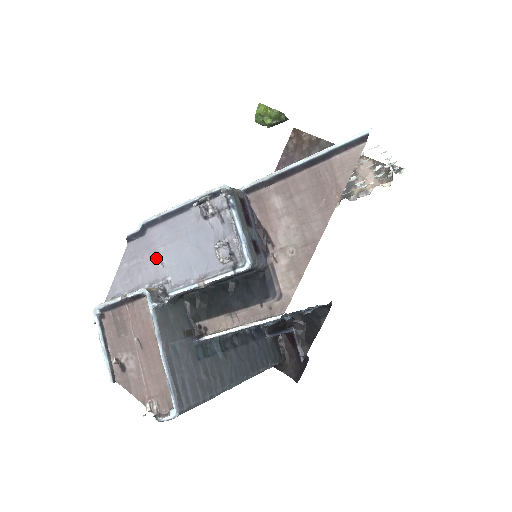
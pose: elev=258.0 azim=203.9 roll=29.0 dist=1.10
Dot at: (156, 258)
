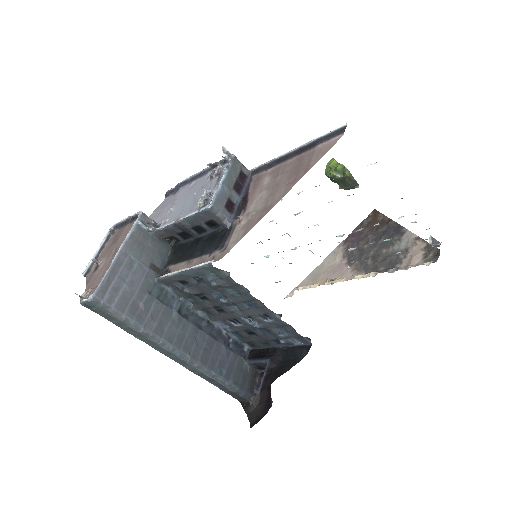
Dot at: (171, 207)
